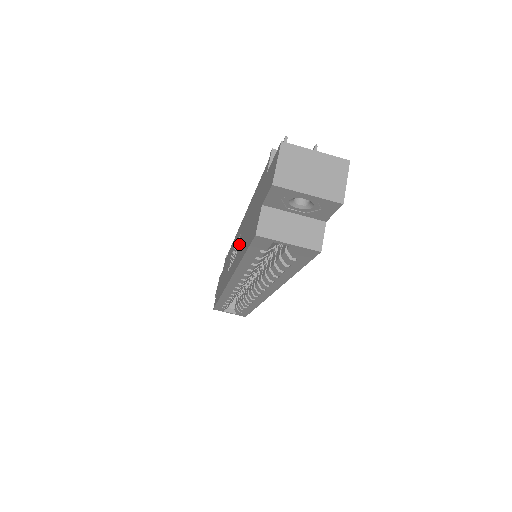
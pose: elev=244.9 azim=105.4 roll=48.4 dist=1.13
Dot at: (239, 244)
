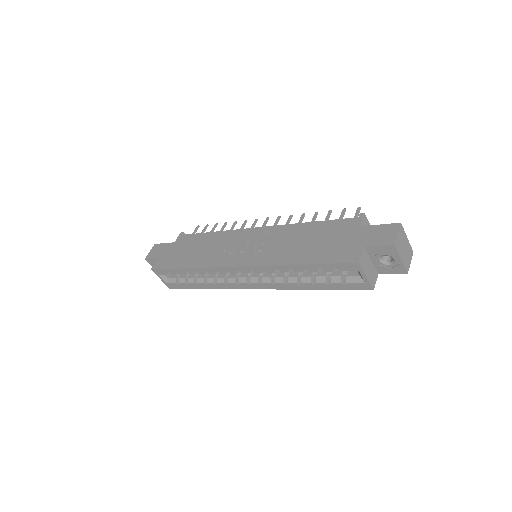
Dot at: (274, 246)
